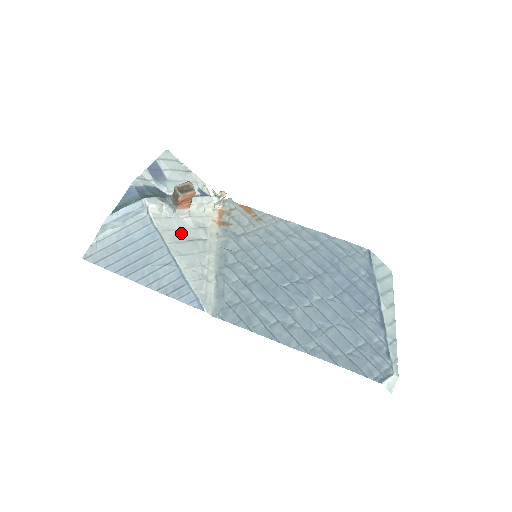
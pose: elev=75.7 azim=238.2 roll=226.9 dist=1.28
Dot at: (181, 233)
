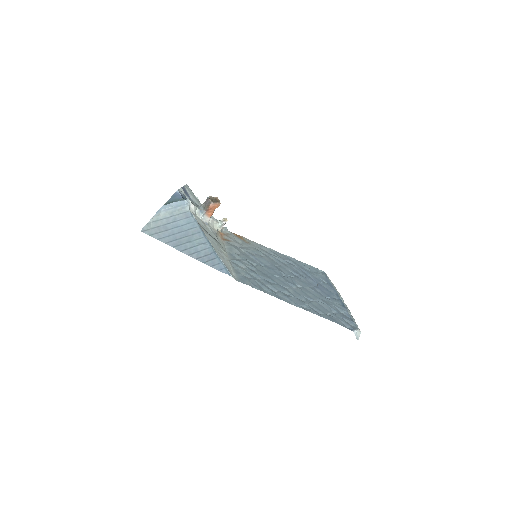
Dot at: (207, 230)
